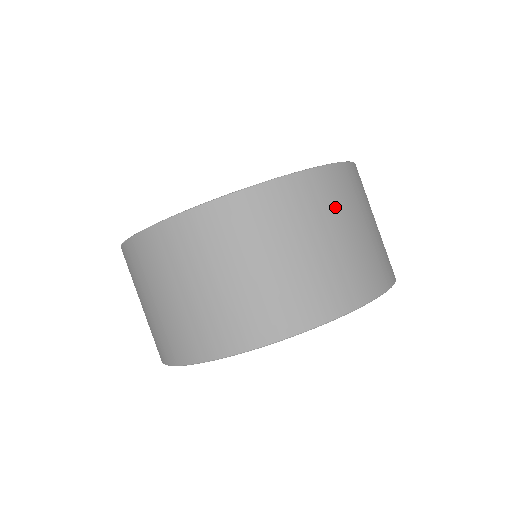
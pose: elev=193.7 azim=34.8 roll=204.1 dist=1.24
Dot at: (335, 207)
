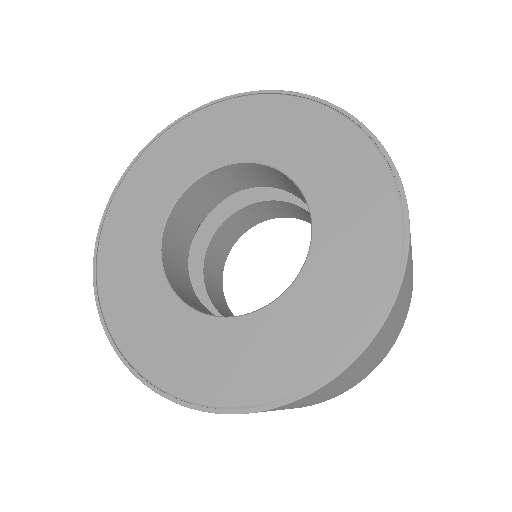
Dot at: (393, 322)
